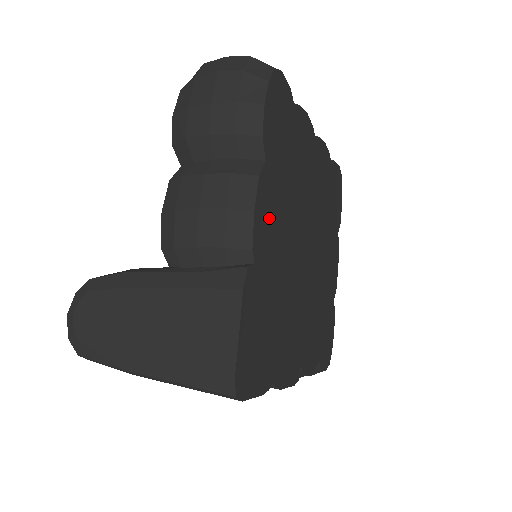
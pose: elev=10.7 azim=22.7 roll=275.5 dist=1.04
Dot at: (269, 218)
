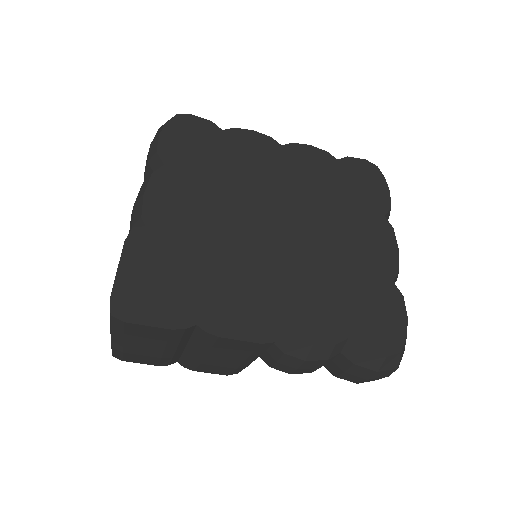
Dot at: (175, 199)
